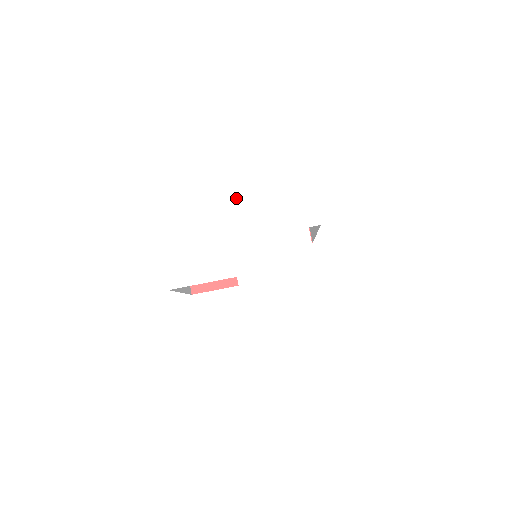
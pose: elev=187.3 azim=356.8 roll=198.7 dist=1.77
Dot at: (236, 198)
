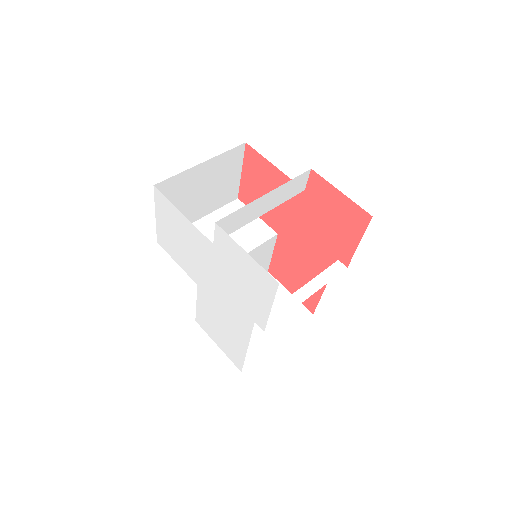
Dot at: (210, 244)
